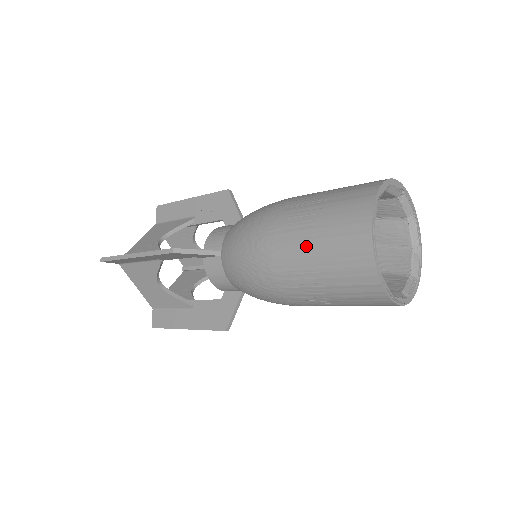
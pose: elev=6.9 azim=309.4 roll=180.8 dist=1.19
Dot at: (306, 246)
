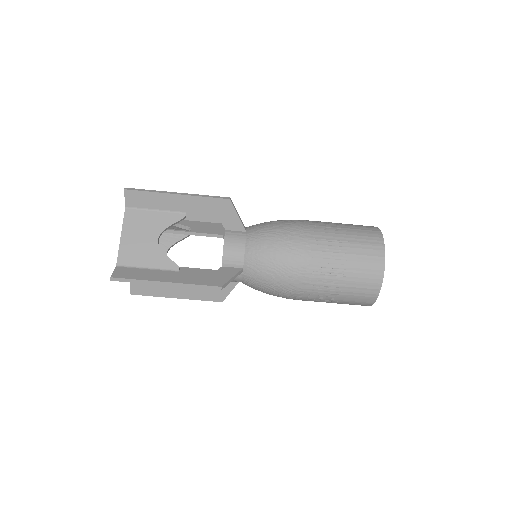
Dot at: (337, 229)
